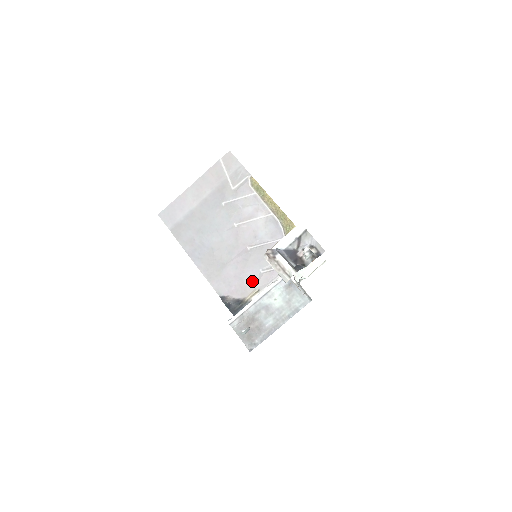
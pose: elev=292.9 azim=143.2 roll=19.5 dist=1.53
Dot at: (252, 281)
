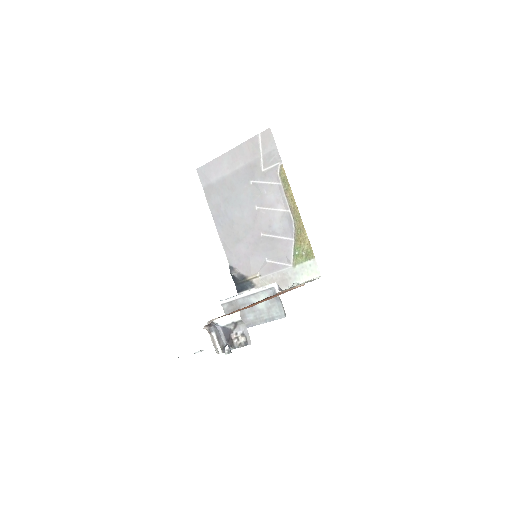
Dot at: (257, 265)
